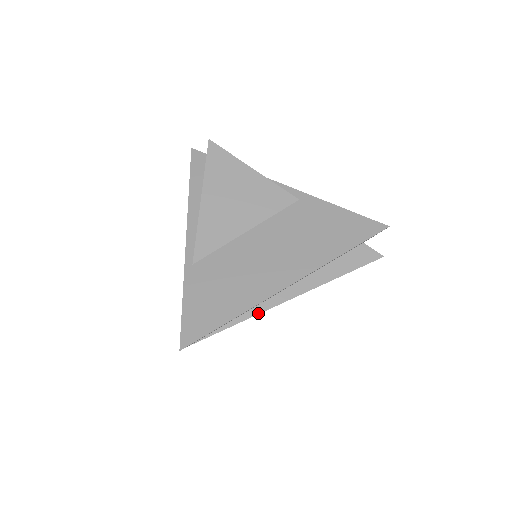
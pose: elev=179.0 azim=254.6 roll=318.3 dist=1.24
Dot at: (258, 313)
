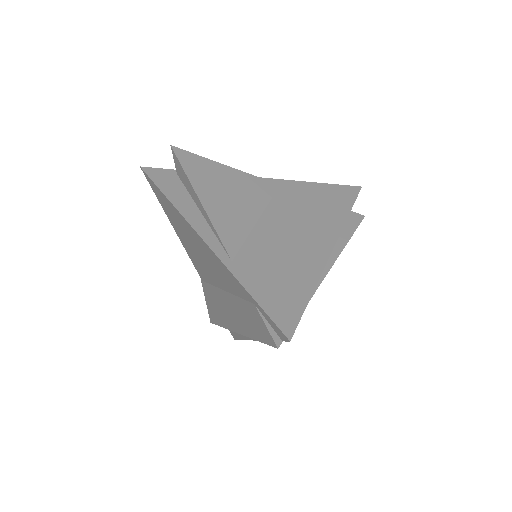
Dot at: (316, 288)
